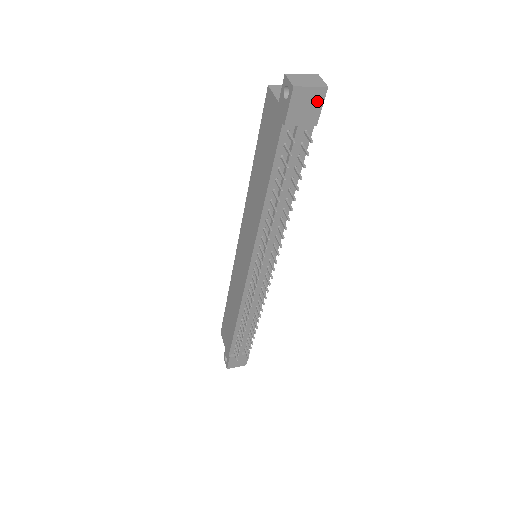
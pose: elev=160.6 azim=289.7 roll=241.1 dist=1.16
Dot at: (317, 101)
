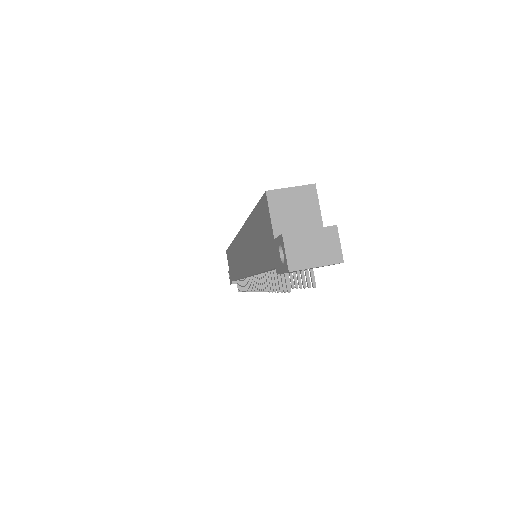
Dot at: occluded
